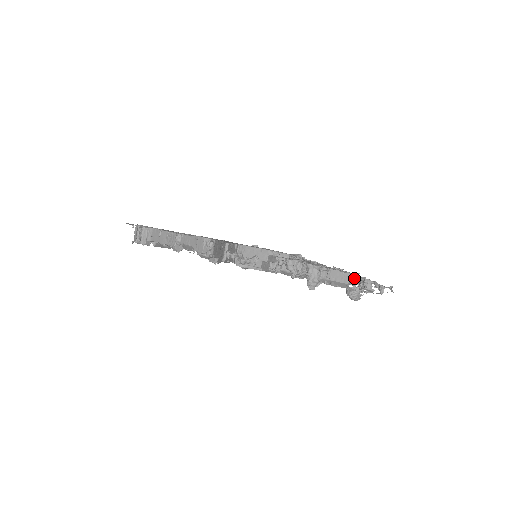
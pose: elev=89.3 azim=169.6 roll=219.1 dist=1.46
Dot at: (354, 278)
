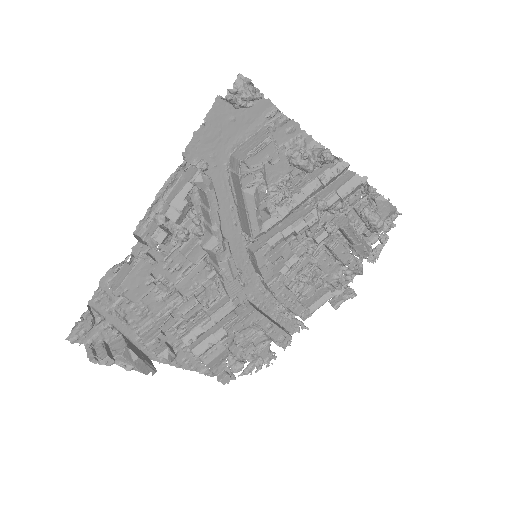
Dot at: occluded
